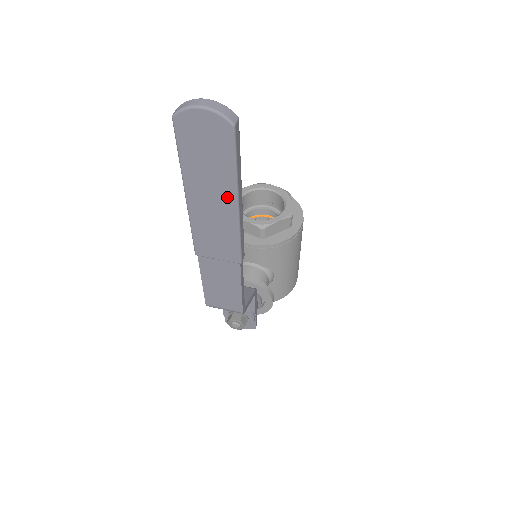
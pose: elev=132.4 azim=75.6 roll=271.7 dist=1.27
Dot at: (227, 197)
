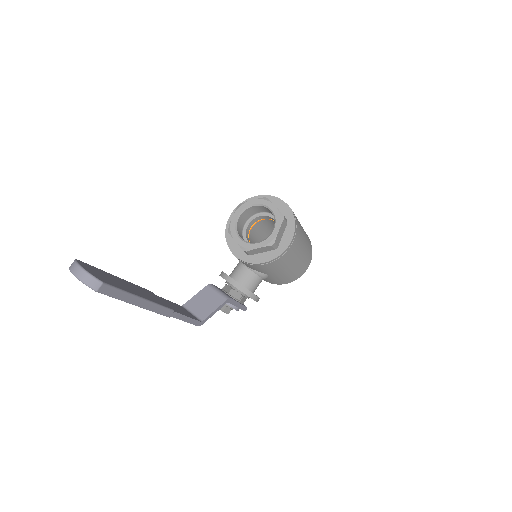
Dot at: occluded
